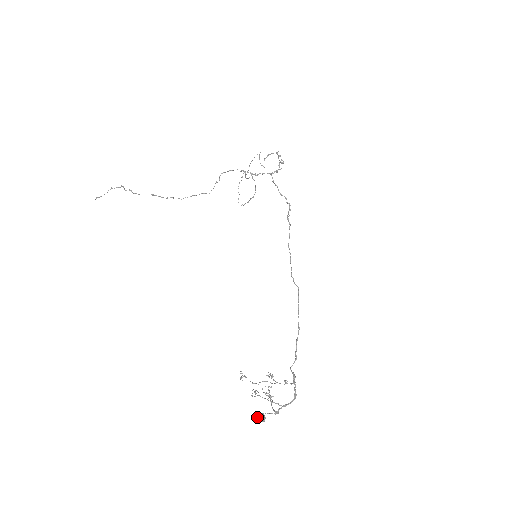
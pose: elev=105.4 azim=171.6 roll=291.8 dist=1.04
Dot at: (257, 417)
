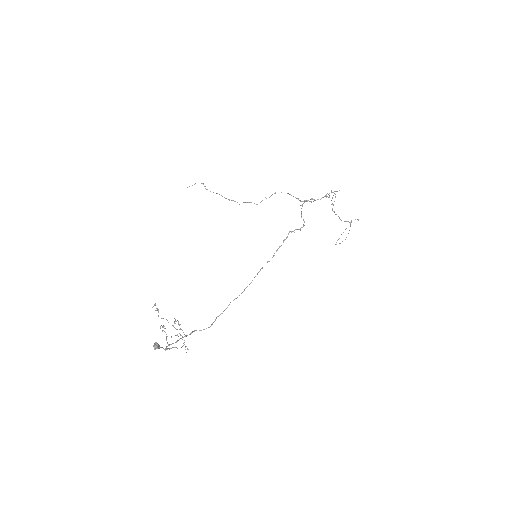
Dot at: (154, 344)
